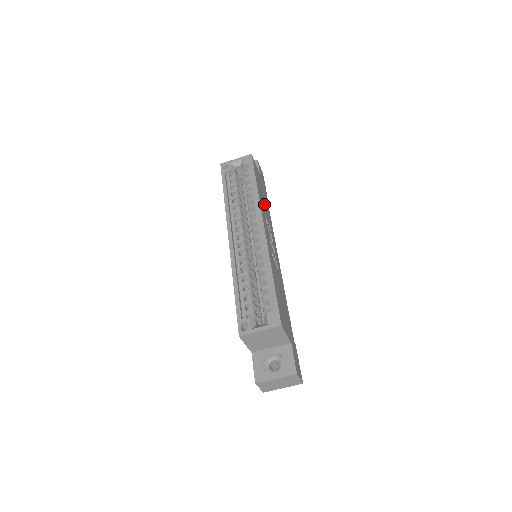
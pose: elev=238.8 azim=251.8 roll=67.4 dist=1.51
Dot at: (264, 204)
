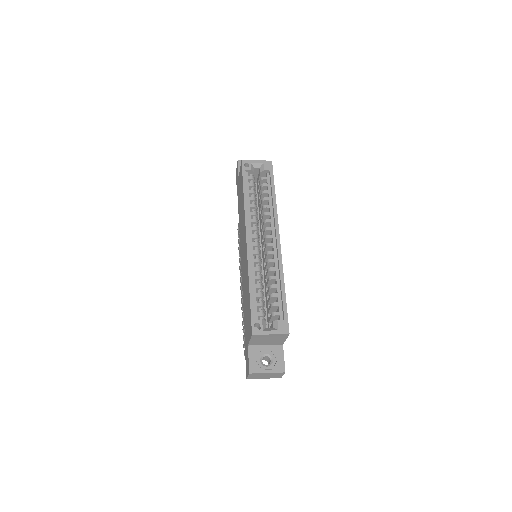
Dot at: occluded
